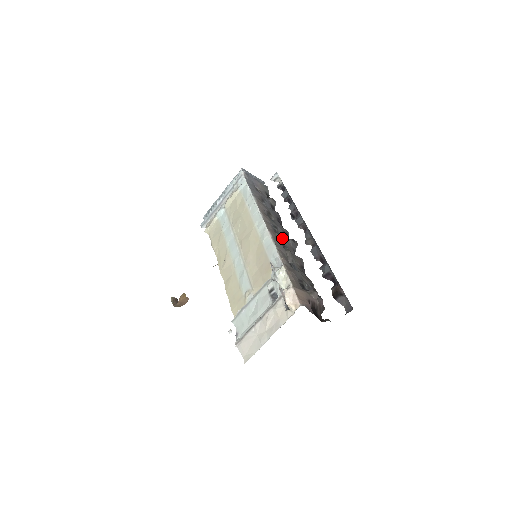
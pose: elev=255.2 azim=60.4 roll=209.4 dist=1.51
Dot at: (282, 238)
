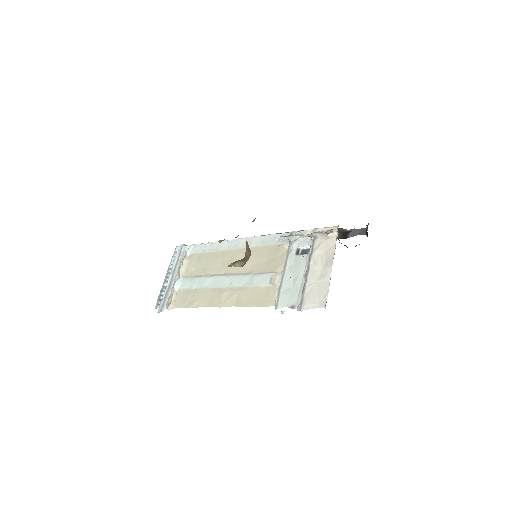
Dot at: occluded
